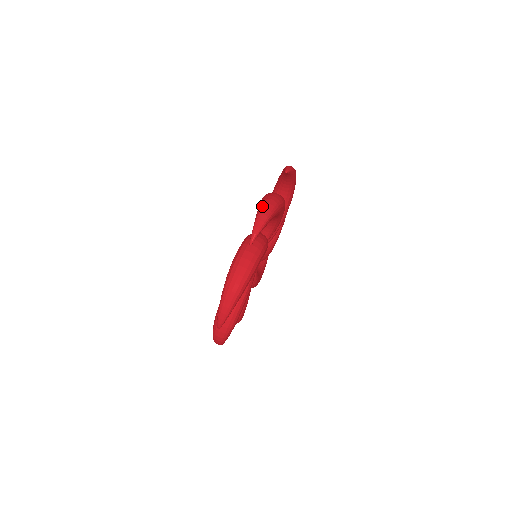
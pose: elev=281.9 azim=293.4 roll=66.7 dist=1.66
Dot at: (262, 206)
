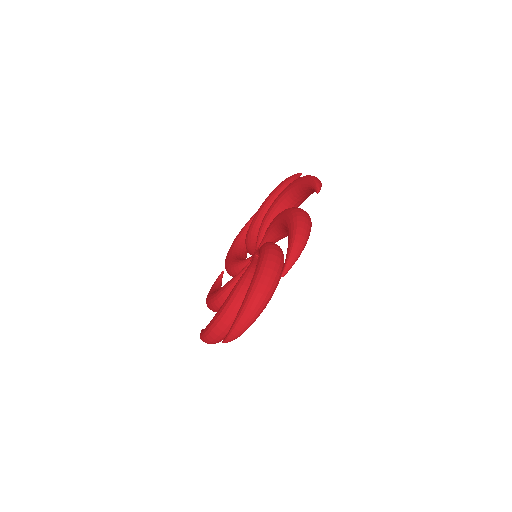
Dot at: (240, 320)
